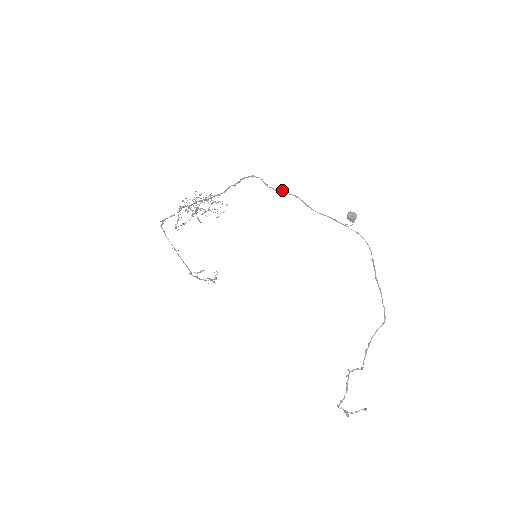
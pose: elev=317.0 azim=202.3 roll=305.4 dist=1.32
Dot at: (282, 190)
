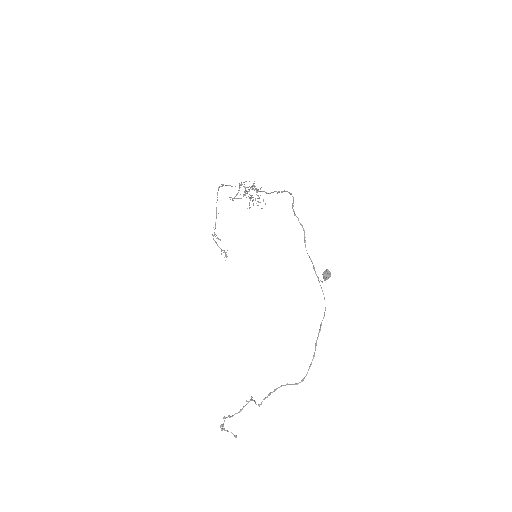
Dot at: occluded
